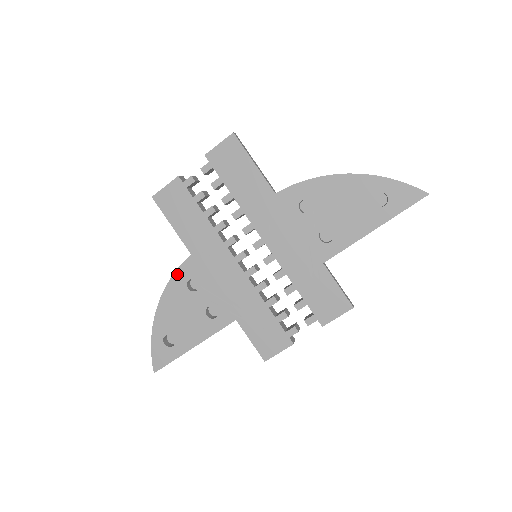
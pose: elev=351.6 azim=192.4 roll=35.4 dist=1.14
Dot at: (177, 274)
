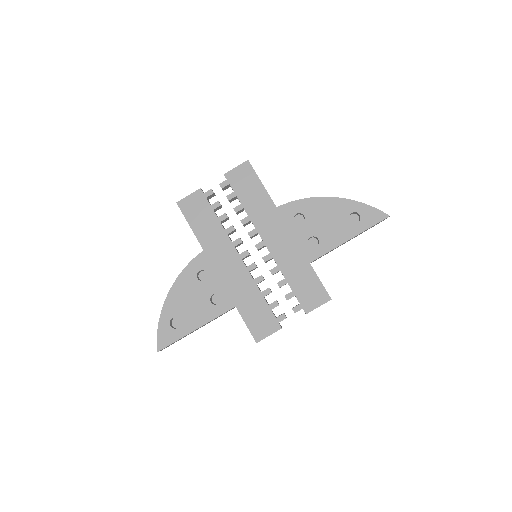
Dot at: (189, 266)
